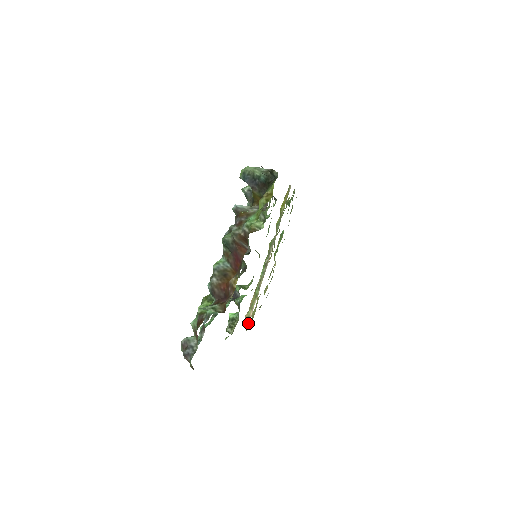
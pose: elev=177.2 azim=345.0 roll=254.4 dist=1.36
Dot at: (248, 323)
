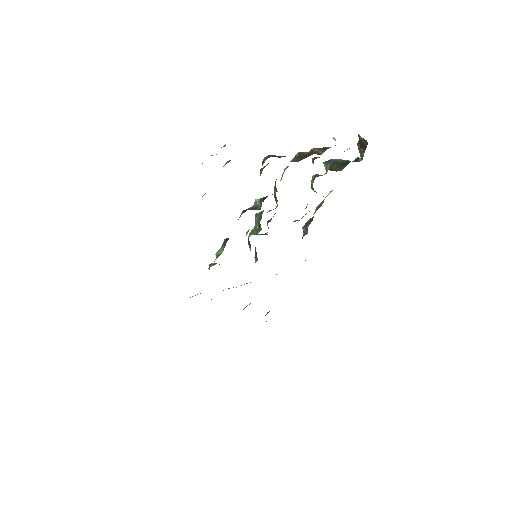
Dot at: occluded
